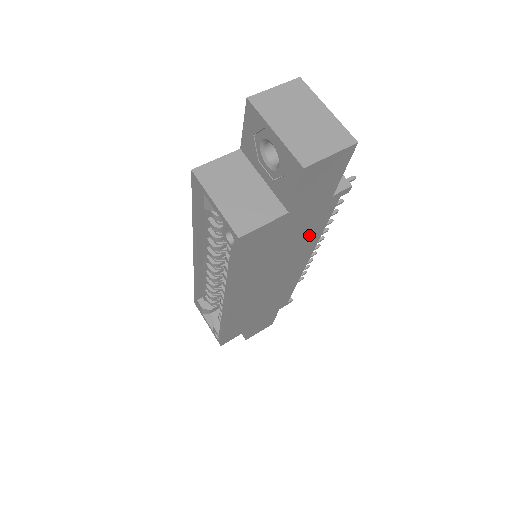
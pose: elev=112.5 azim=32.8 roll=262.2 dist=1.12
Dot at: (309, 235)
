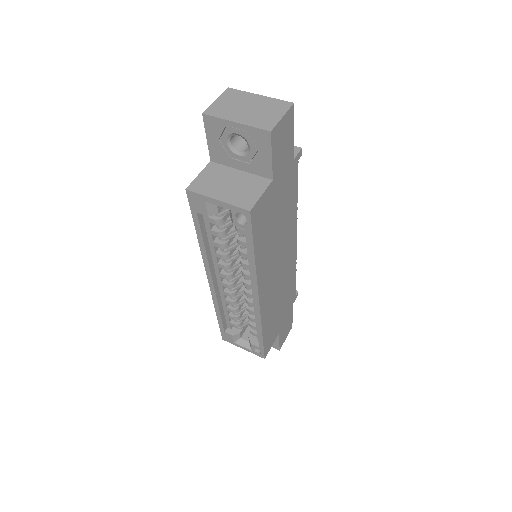
Dot at: (290, 206)
